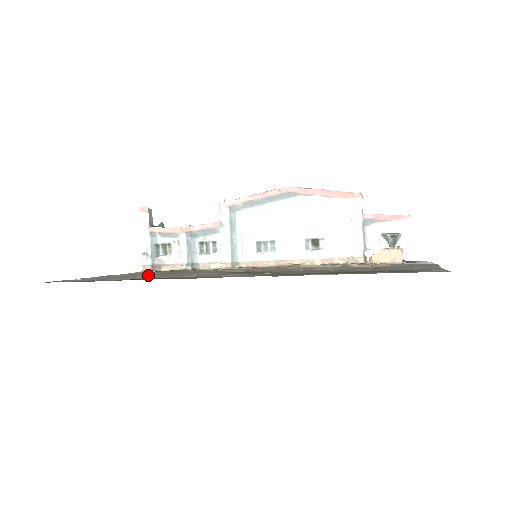
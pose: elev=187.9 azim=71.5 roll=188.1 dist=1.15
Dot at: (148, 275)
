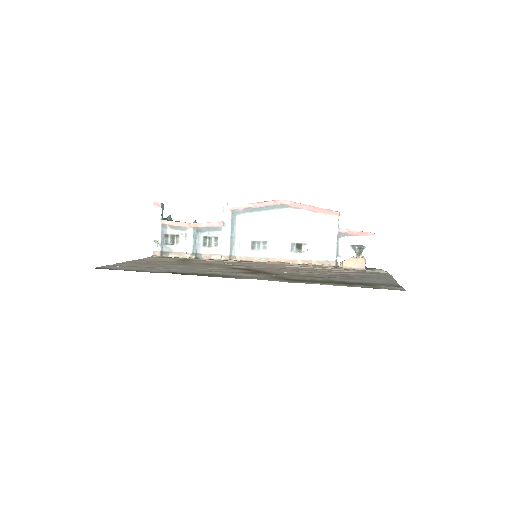
Dot at: (170, 265)
